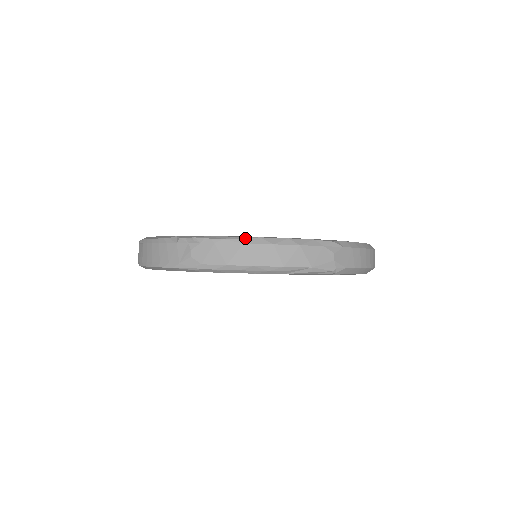
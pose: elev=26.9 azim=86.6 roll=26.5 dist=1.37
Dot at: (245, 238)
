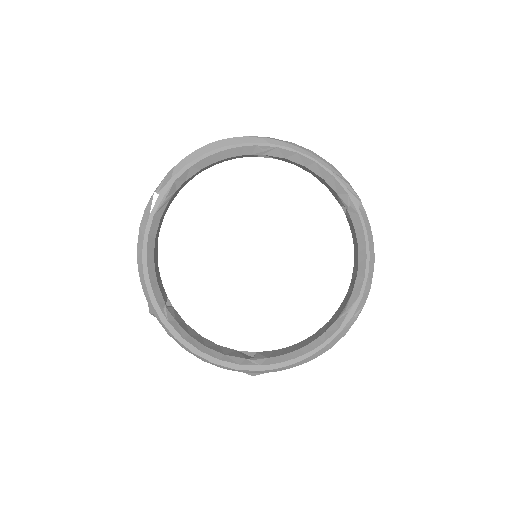
Dot at: occluded
